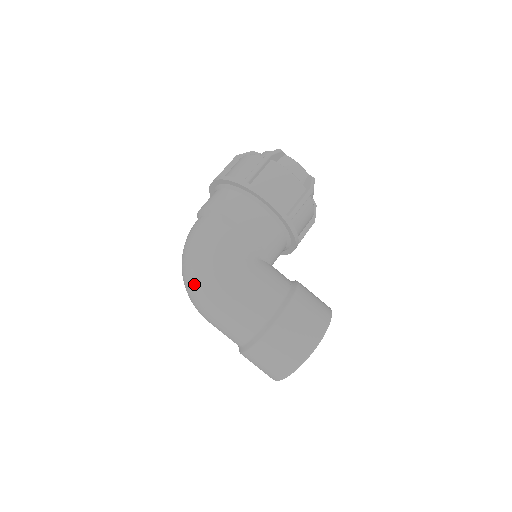
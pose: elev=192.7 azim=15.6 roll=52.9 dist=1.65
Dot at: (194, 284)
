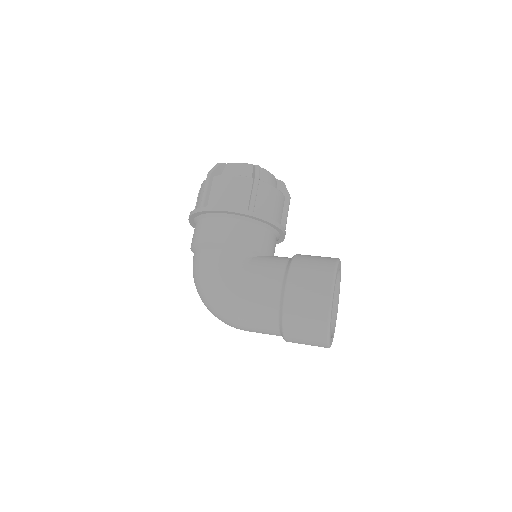
Dot at: (212, 309)
